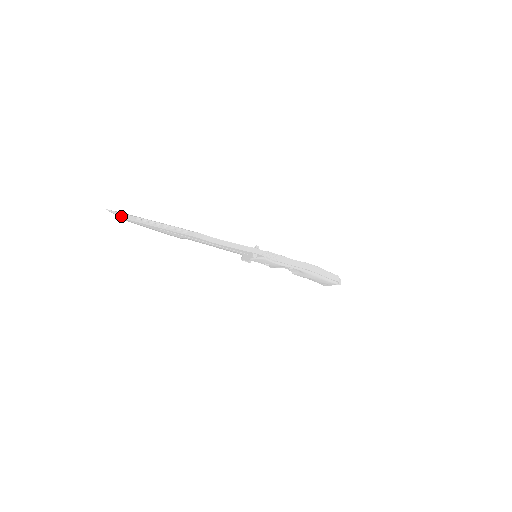
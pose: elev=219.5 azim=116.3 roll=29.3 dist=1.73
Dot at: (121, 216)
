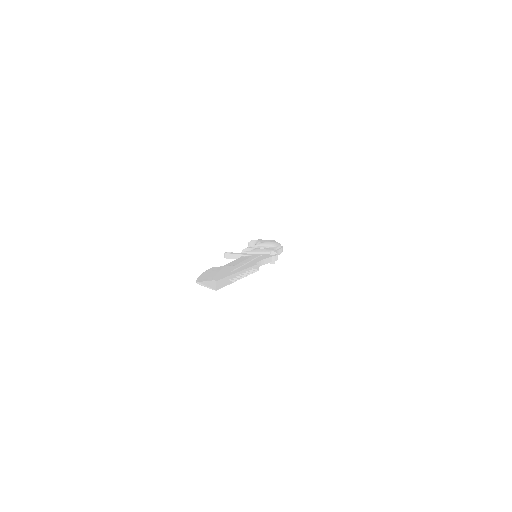
Dot at: occluded
